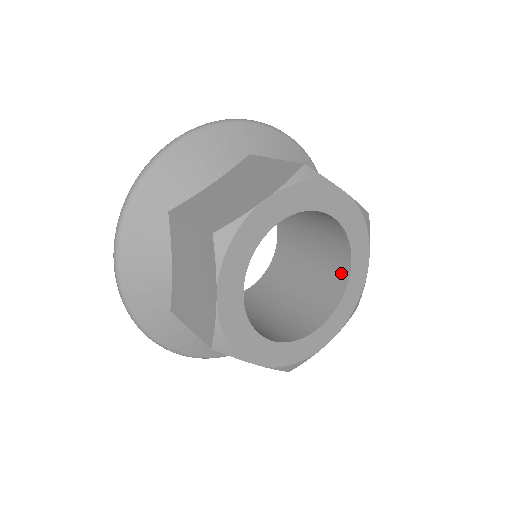
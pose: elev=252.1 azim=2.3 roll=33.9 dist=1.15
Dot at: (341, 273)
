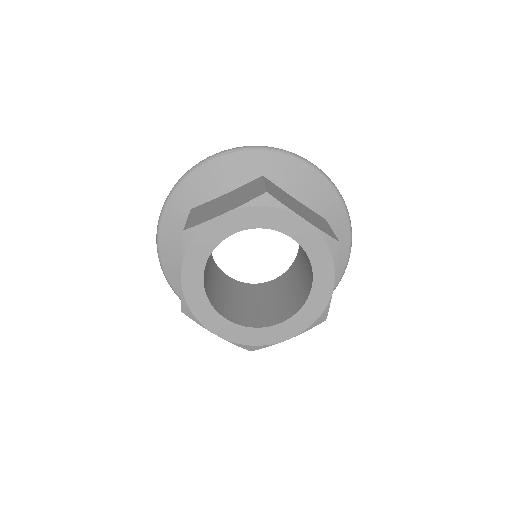
Dot at: occluded
